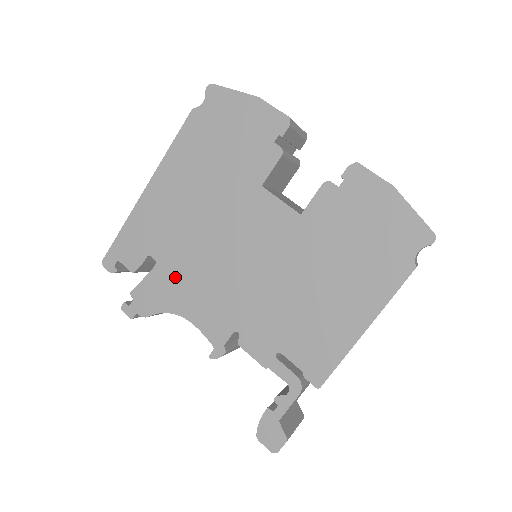
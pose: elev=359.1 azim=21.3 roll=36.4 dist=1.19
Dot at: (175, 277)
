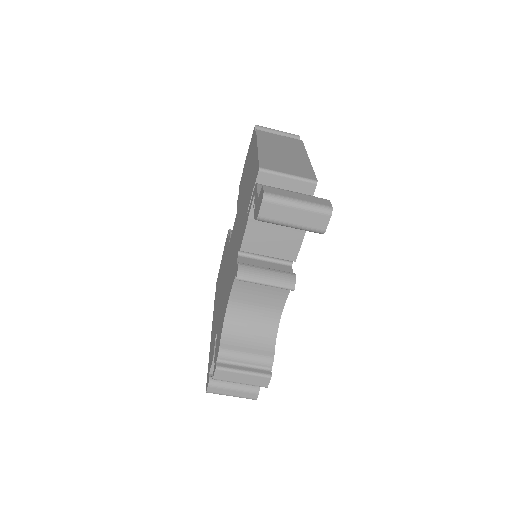
Dot at: occluded
